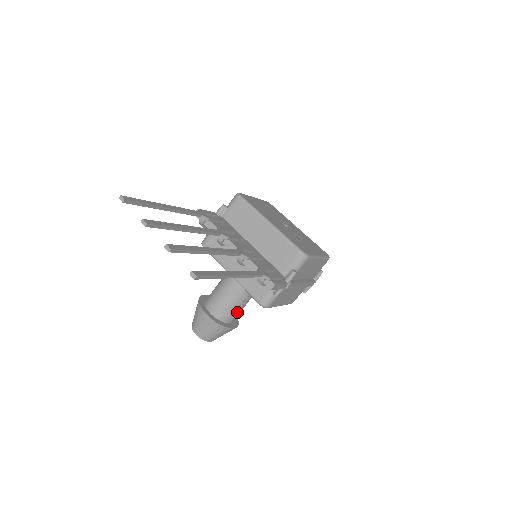
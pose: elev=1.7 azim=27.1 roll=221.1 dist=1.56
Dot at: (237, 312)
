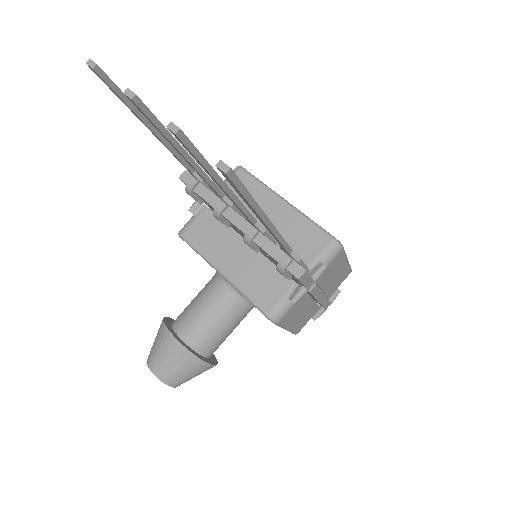
Dot at: (220, 340)
